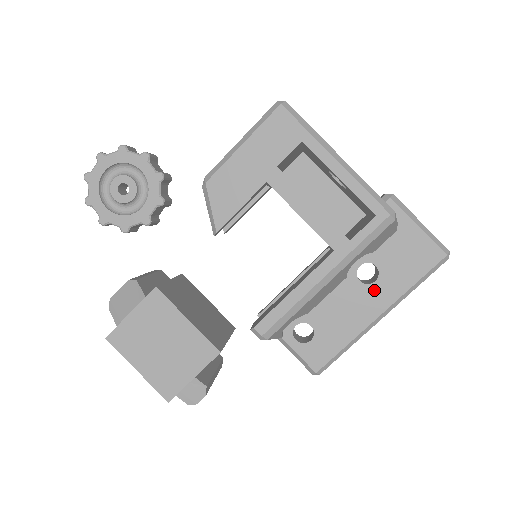
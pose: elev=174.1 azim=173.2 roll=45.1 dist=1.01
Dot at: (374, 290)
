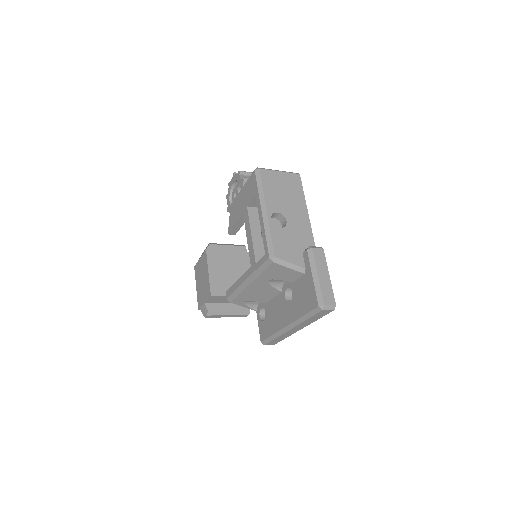
Dot at: (288, 308)
